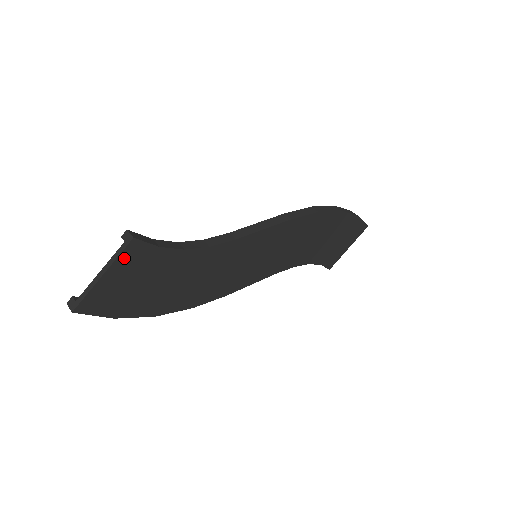
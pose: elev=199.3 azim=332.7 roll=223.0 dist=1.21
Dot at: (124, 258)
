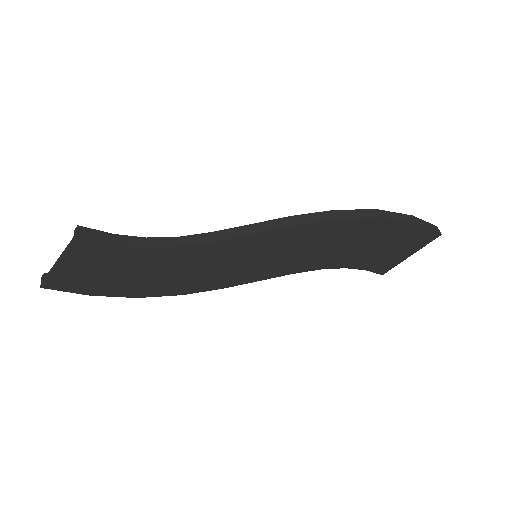
Dot at: (75, 251)
